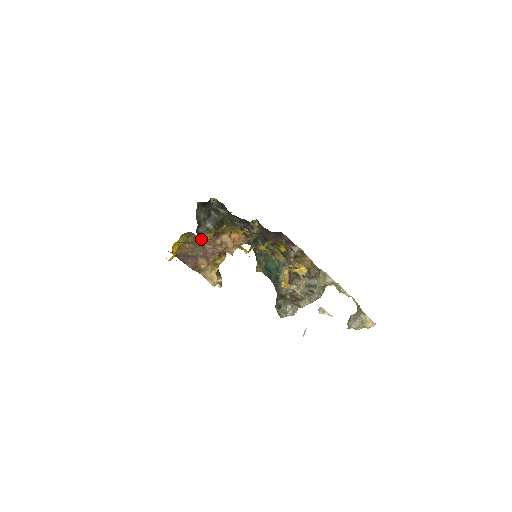
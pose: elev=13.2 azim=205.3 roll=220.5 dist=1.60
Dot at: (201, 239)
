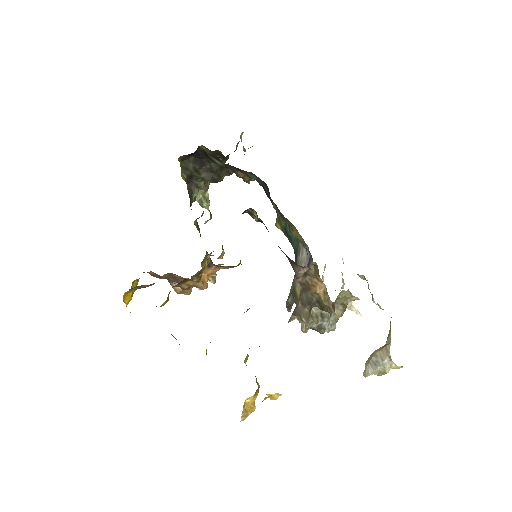
Dot at: (164, 274)
